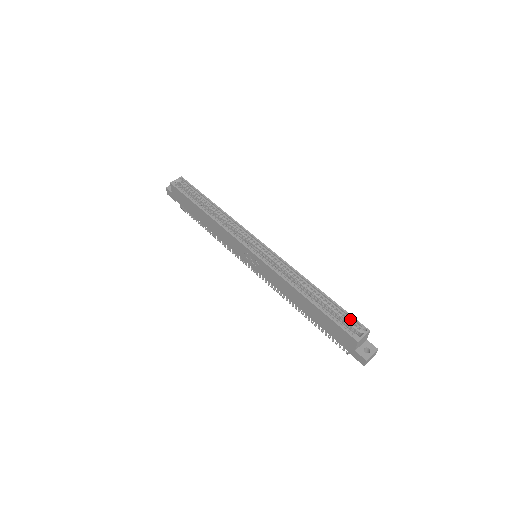
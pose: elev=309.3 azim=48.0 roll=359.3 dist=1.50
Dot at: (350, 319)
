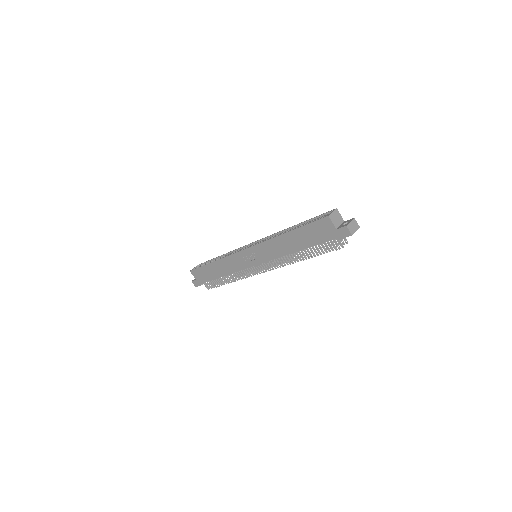
Dot at: (322, 217)
